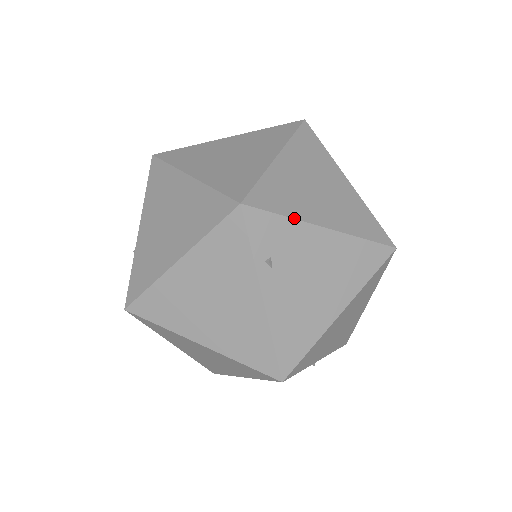
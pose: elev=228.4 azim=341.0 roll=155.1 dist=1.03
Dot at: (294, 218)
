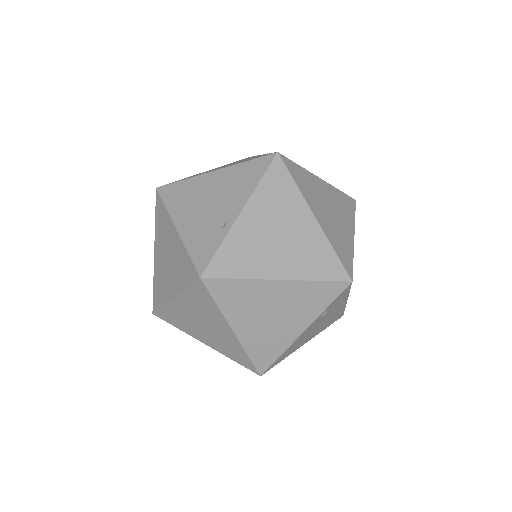
Dot at: occluded
